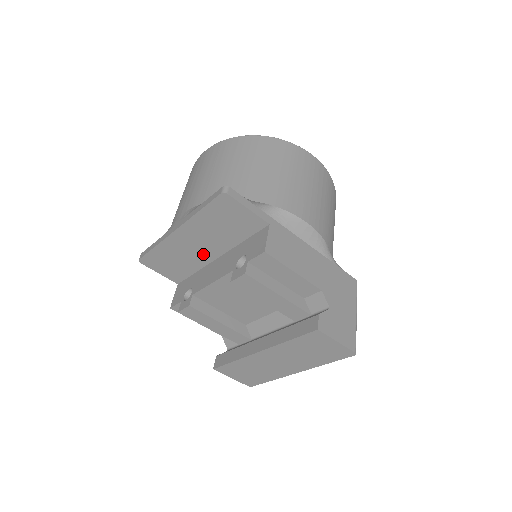
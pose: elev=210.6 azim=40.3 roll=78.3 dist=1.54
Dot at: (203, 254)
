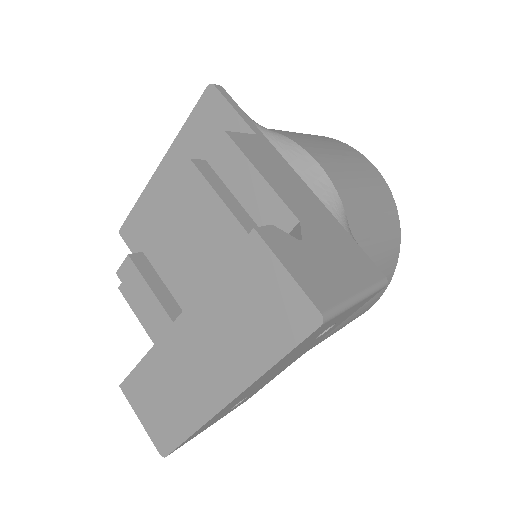
Dot at: occluded
